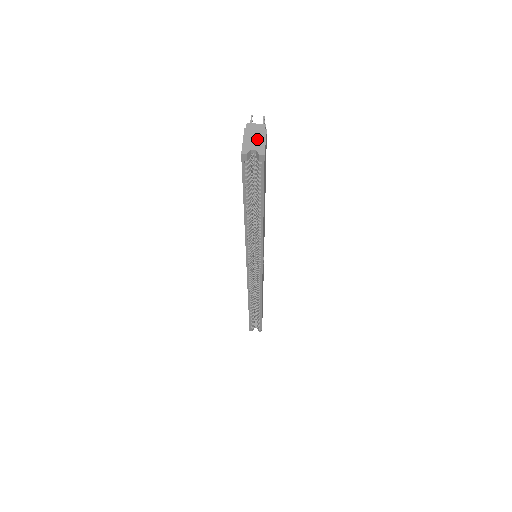
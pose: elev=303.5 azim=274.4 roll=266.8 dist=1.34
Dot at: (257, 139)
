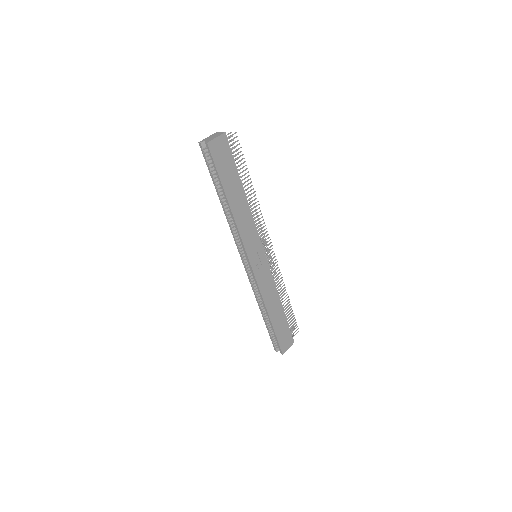
Dot at: (213, 137)
